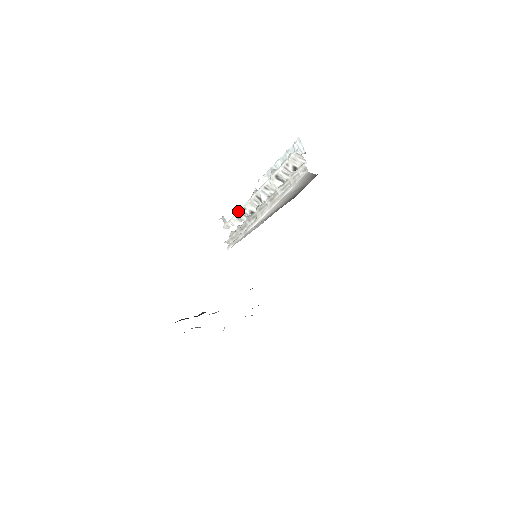
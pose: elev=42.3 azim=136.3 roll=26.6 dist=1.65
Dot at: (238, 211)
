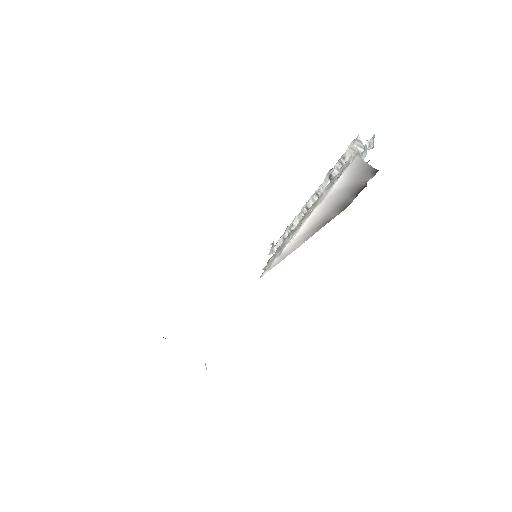
Dot at: (286, 229)
